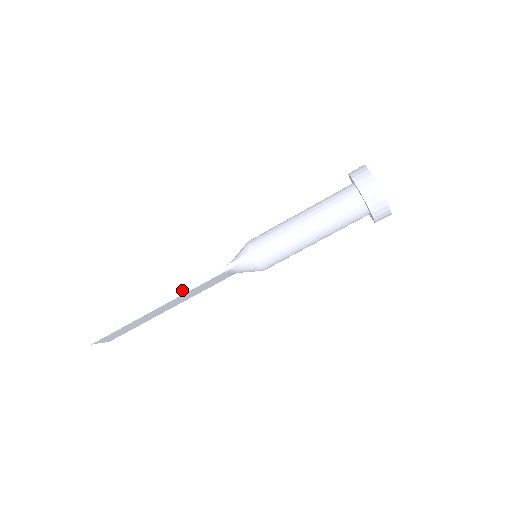
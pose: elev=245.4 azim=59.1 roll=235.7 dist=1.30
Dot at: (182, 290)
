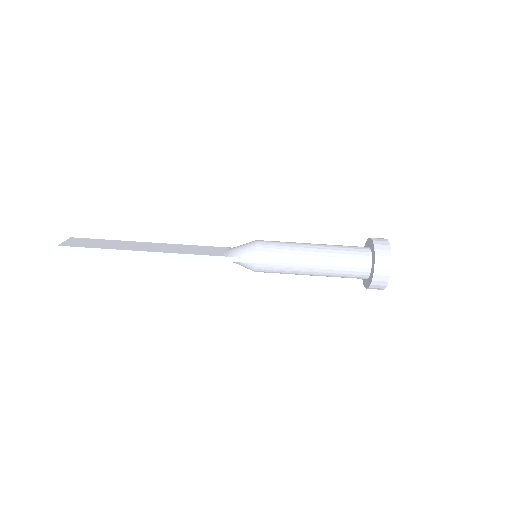
Dot at: (176, 254)
